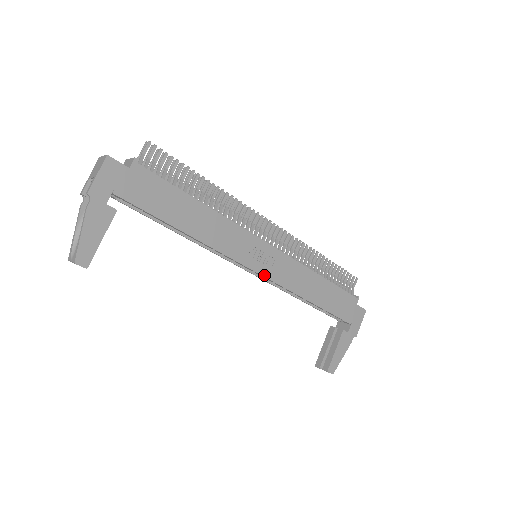
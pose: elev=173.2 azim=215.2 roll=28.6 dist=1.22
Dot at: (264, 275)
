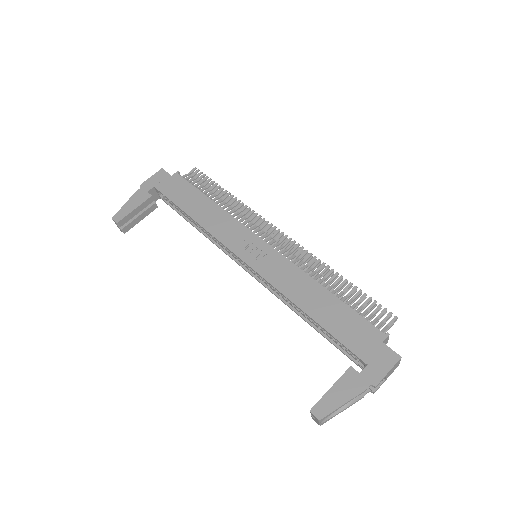
Dot at: (251, 266)
